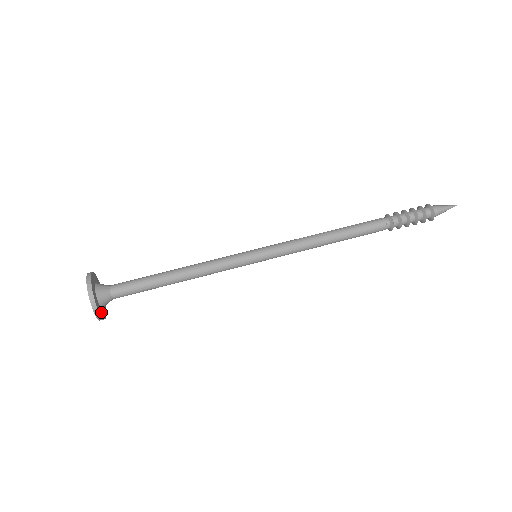
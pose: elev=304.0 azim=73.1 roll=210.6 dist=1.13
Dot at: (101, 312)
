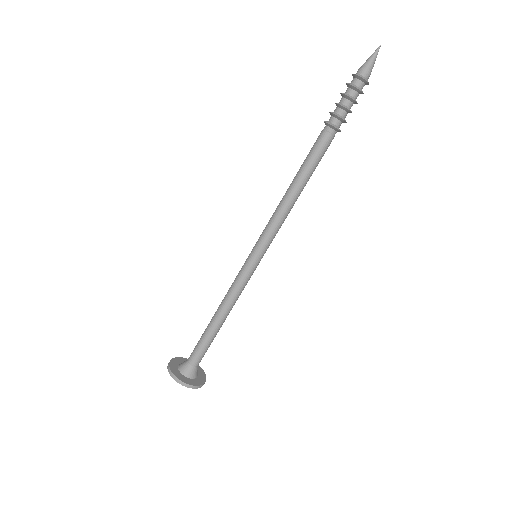
Dot at: (200, 372)
